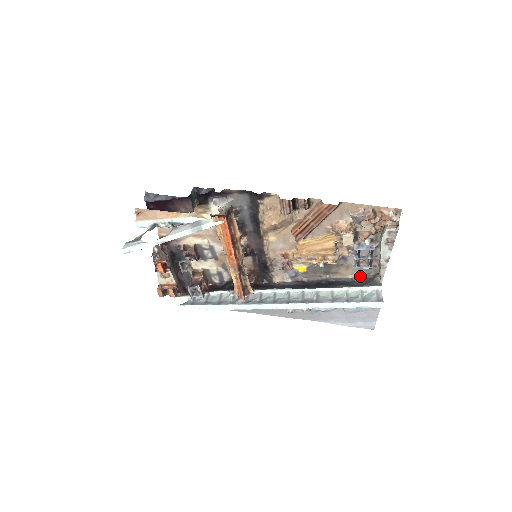
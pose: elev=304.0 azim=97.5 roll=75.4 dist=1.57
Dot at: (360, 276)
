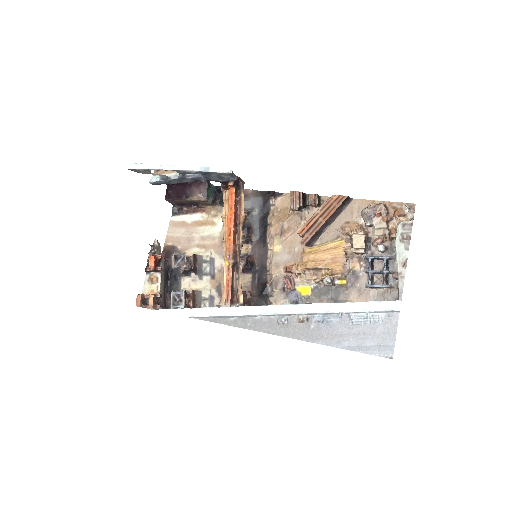
Dot at: occluded
